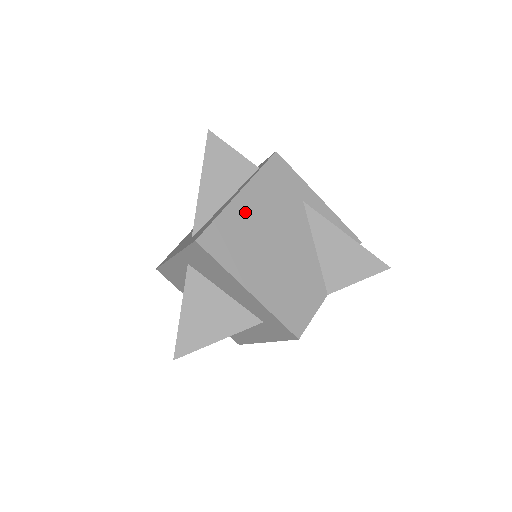
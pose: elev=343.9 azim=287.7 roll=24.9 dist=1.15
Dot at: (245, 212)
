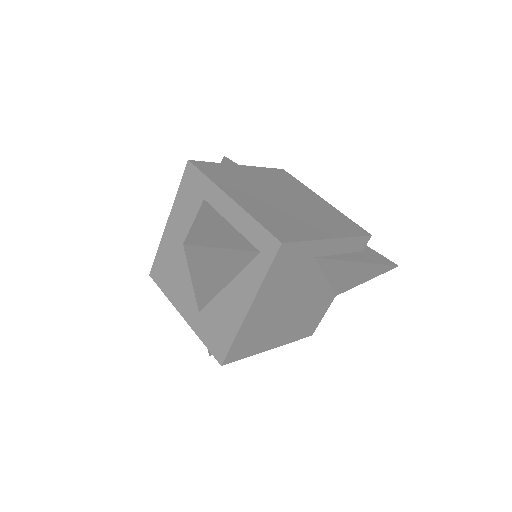
Dot at: (258, 315)
